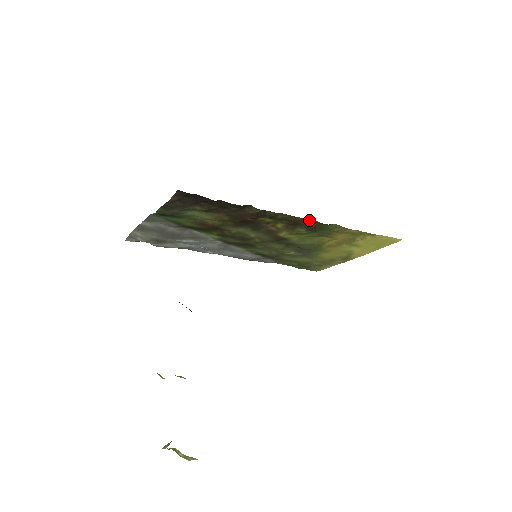
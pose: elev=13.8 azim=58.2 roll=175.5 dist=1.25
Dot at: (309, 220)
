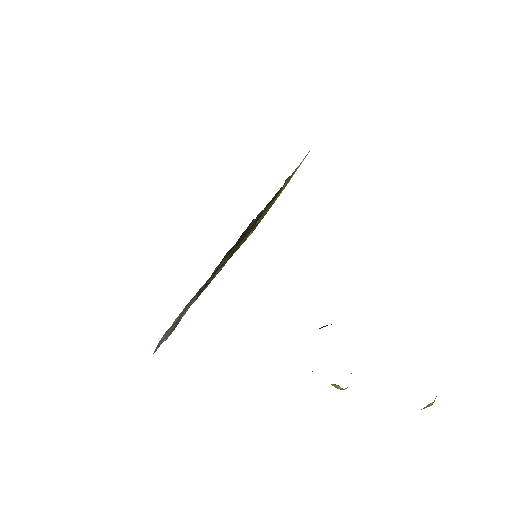
Dot at: (277, 192)
